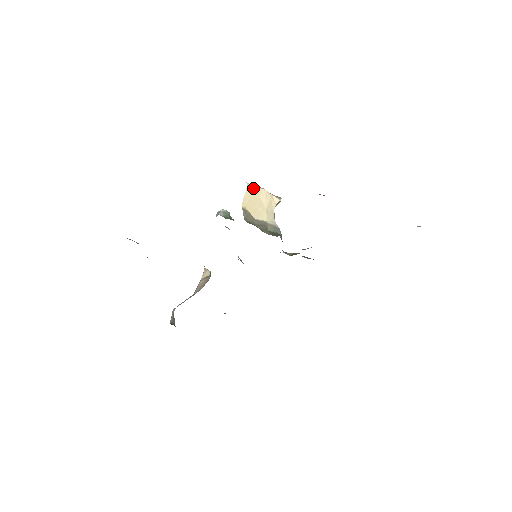
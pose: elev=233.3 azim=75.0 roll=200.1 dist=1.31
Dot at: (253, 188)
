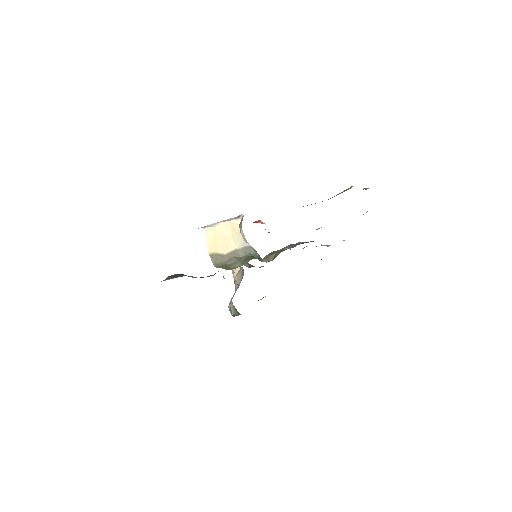
Dot at: (211, 229)
